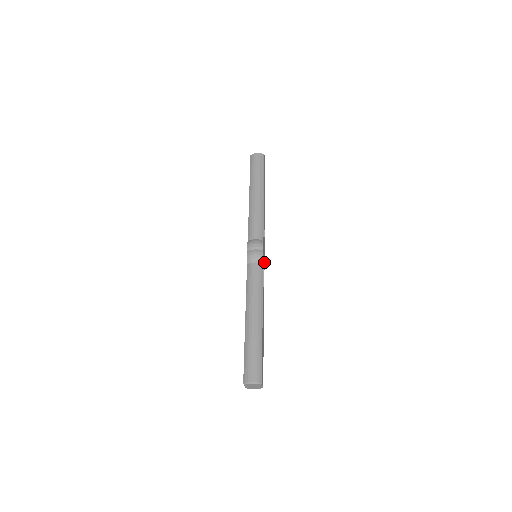
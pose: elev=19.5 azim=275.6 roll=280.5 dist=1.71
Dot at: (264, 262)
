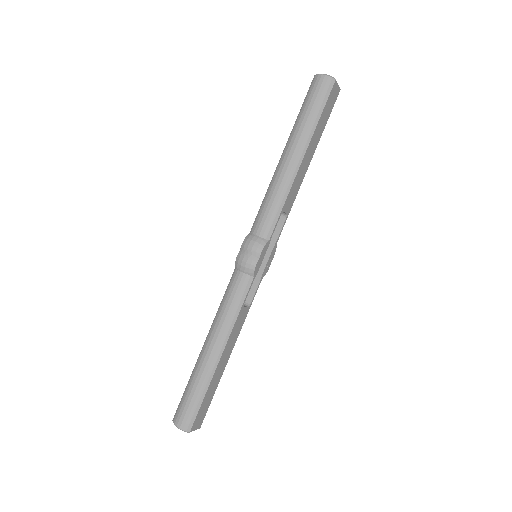
Dot at: (268, 265)
